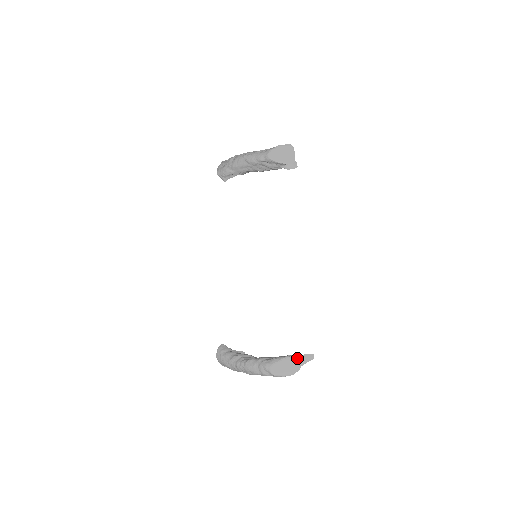
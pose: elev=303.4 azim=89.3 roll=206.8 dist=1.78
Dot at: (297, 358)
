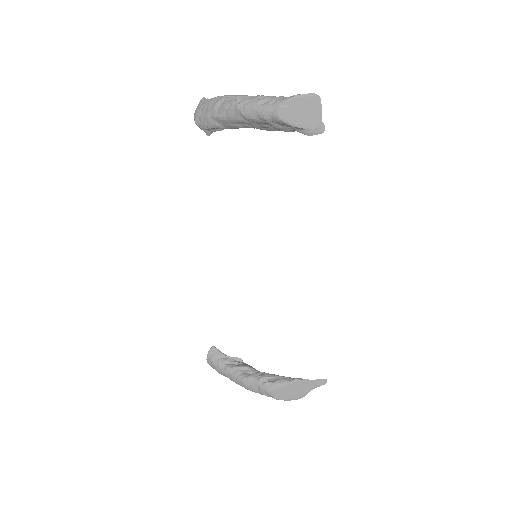
Dot at: (306, 383)
